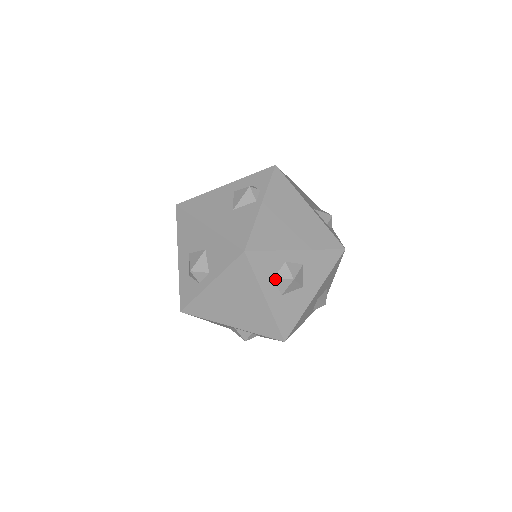
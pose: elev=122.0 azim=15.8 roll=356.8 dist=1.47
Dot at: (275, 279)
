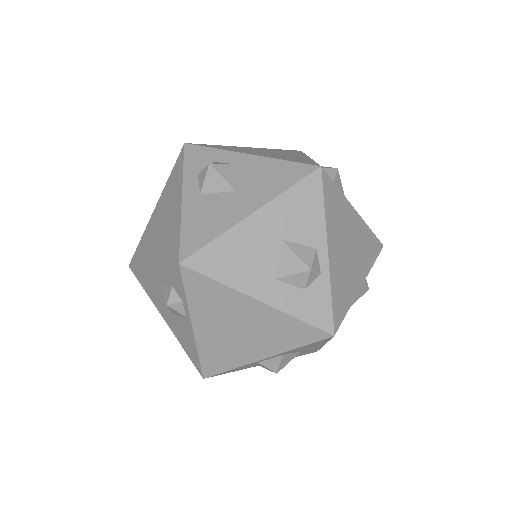
Dot at: occluded
